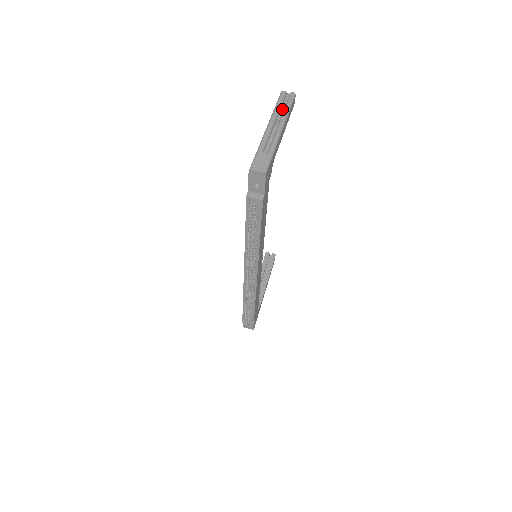
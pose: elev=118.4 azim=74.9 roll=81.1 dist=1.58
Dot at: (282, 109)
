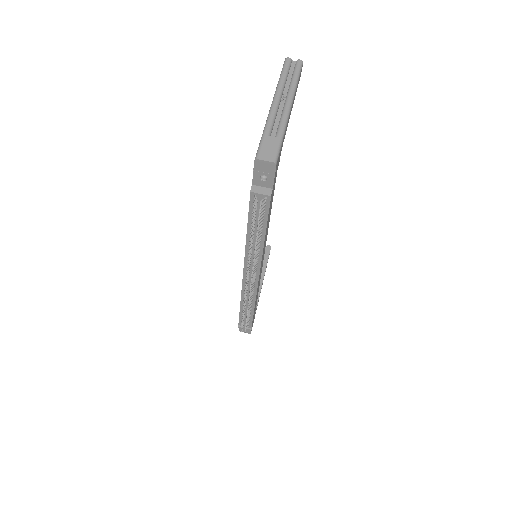
Dot at: (288, 80)
